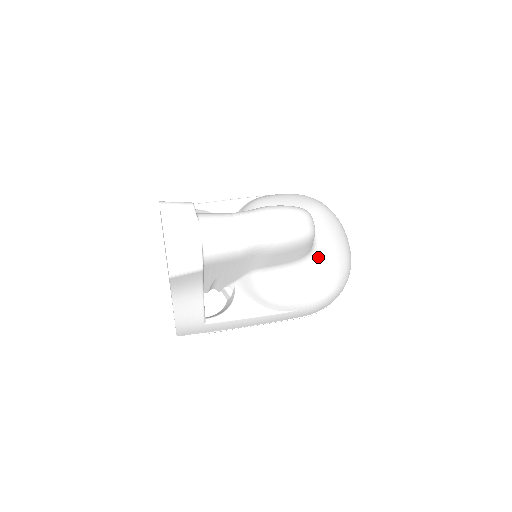
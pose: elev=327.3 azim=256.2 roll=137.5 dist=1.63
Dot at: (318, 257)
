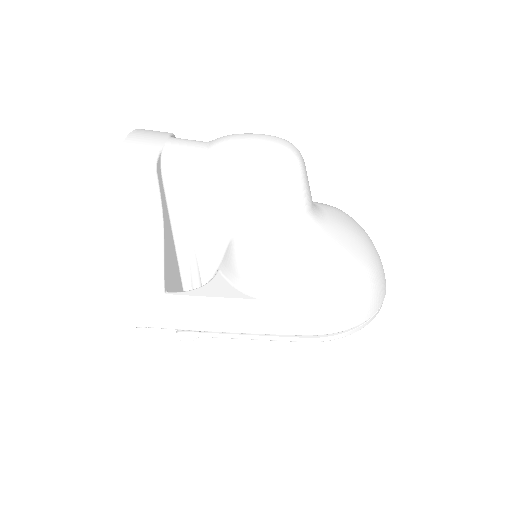
Dot at: (321, 232)
